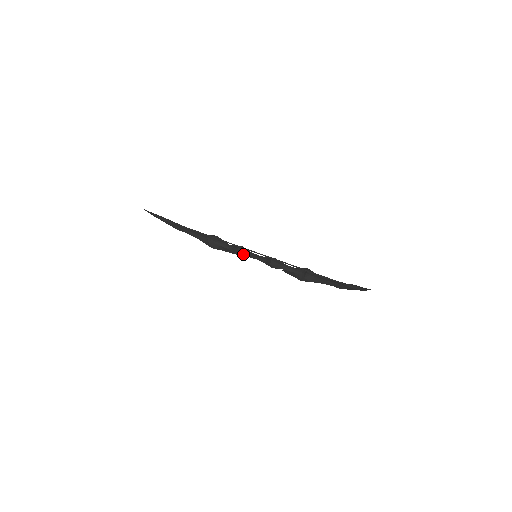
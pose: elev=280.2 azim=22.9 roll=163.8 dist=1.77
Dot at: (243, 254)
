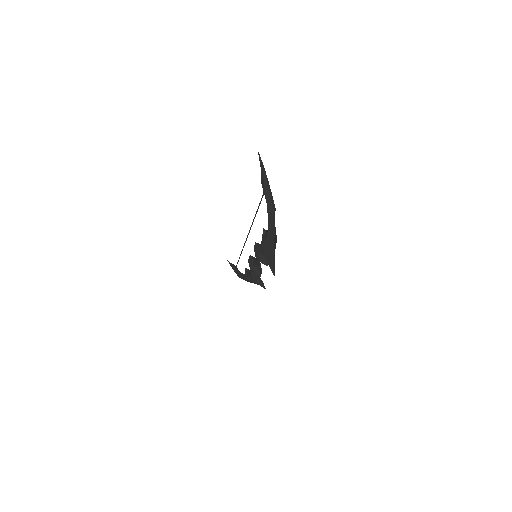
Dot at: (252, 262)
